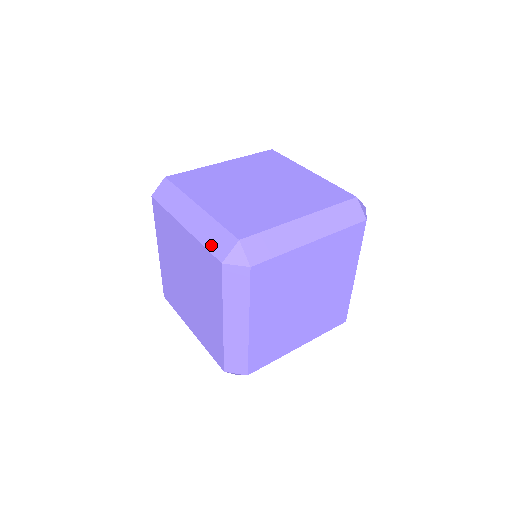
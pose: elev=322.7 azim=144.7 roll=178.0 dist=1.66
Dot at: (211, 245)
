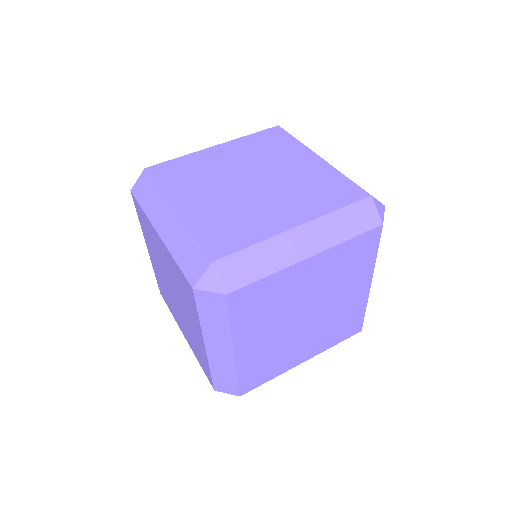
Dot at: (183, 263)
